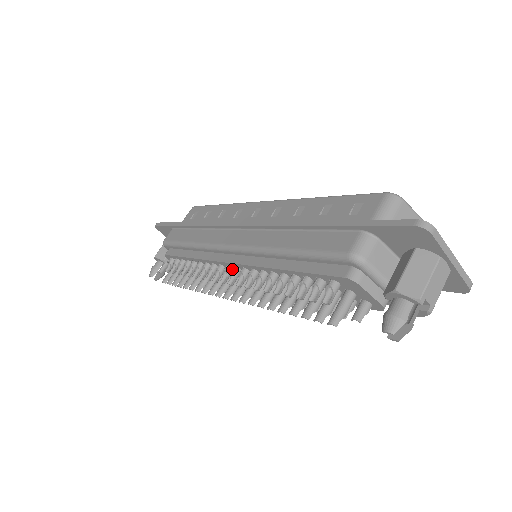
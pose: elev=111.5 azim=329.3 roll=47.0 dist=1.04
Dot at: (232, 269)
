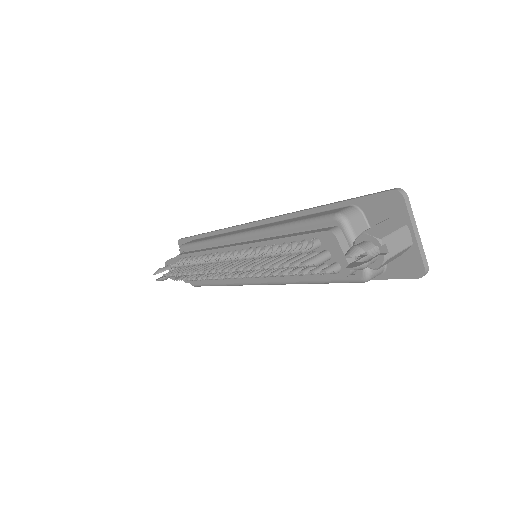
Dot at: (233, 251)
